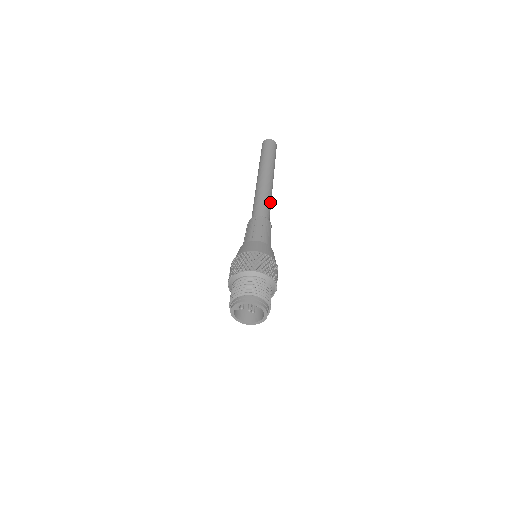
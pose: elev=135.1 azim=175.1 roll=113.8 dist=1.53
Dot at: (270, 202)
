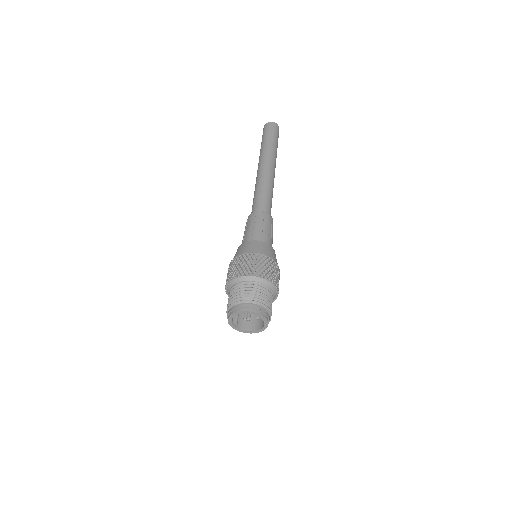
Dot at: (267, 190)
